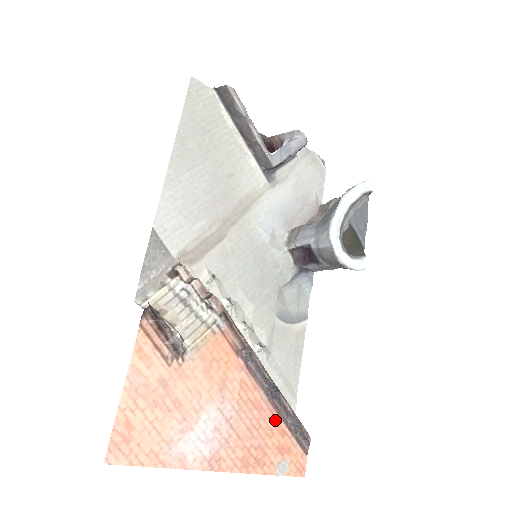
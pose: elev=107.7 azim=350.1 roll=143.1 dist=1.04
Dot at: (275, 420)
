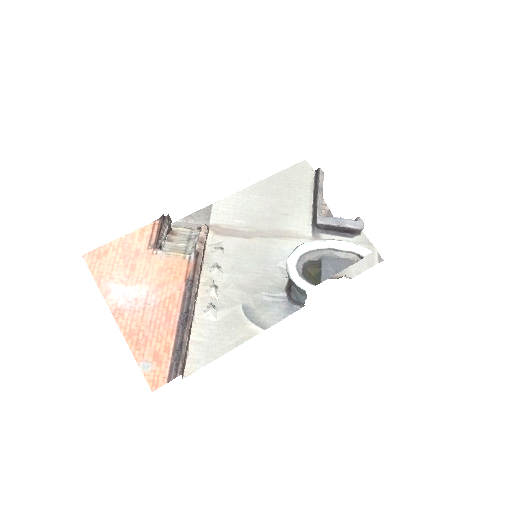
Dot at: (170, 337)
